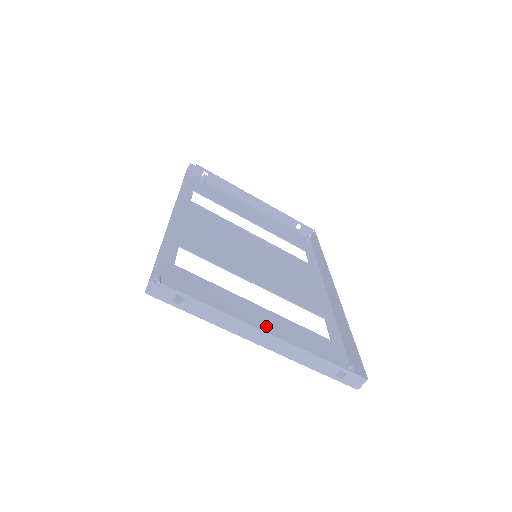
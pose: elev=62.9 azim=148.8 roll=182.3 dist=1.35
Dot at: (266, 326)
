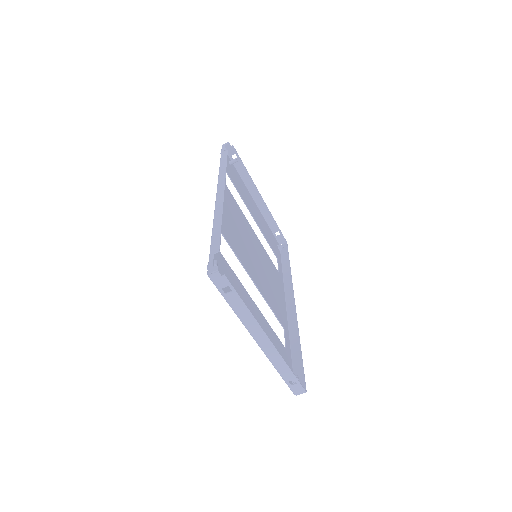
Dot at: occluded
